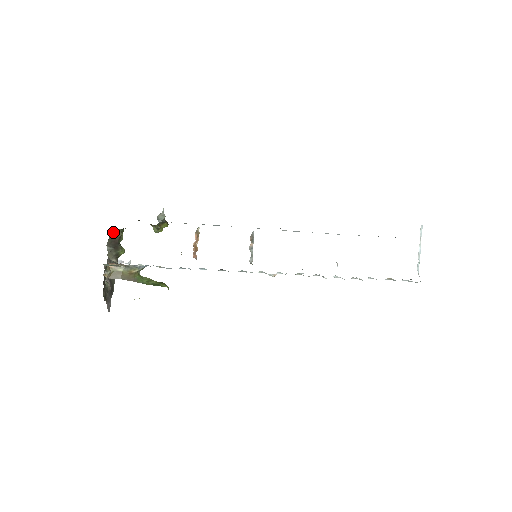
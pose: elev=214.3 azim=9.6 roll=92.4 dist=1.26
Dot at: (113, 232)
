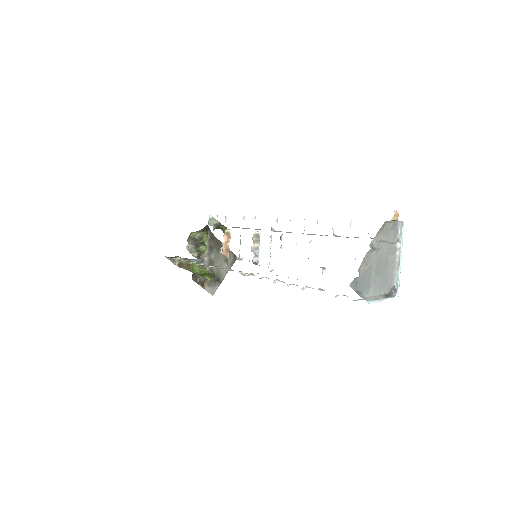
Dot at: (194, 234)
